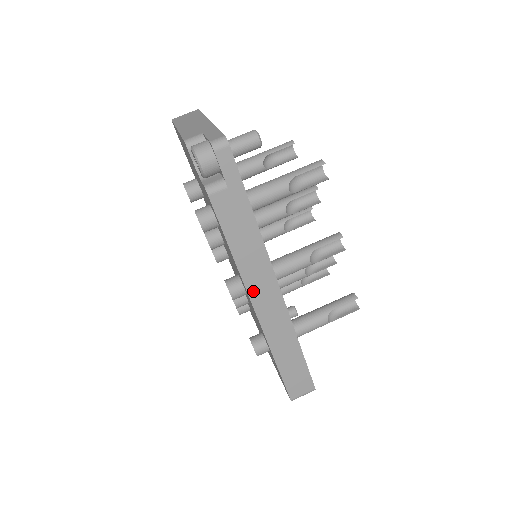
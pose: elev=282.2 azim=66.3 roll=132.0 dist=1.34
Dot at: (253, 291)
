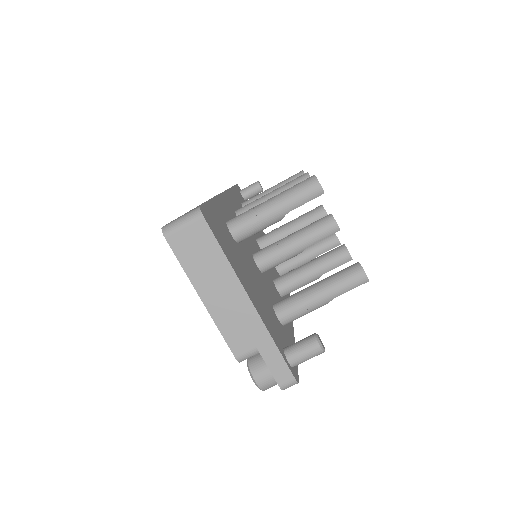
Dot at: occluded
